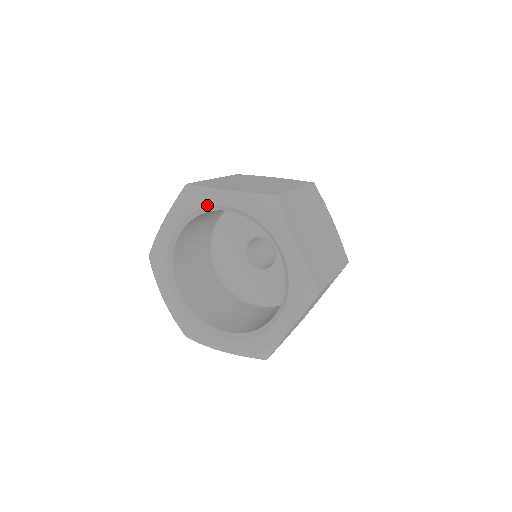
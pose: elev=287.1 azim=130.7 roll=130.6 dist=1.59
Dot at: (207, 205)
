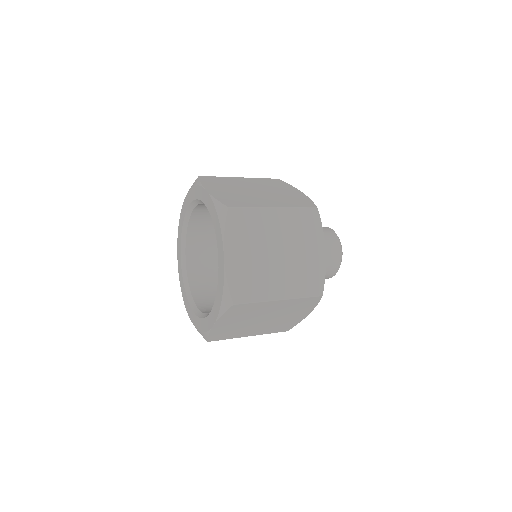
Dot at: (198, 198)
